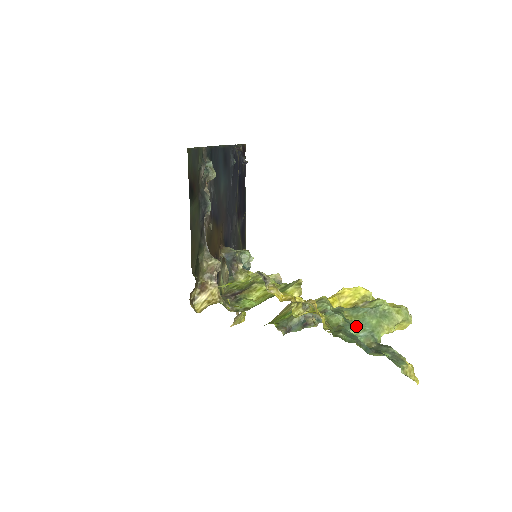
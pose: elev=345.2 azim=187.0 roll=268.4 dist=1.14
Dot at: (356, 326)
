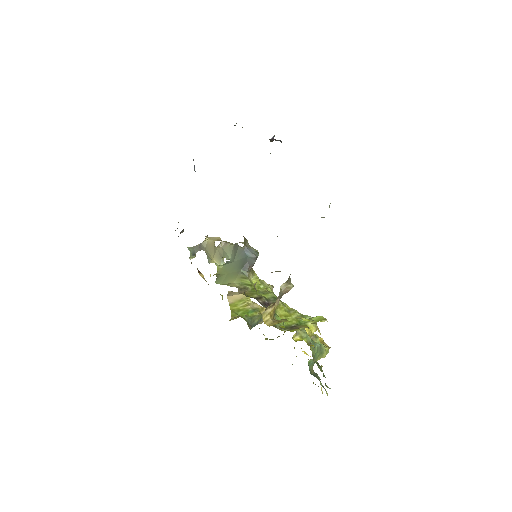
Dot at: occluded
